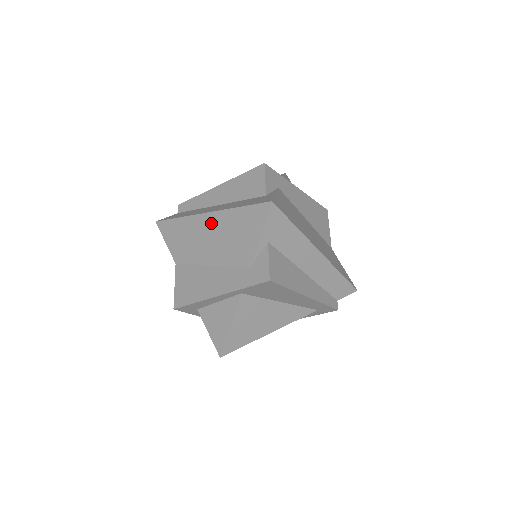
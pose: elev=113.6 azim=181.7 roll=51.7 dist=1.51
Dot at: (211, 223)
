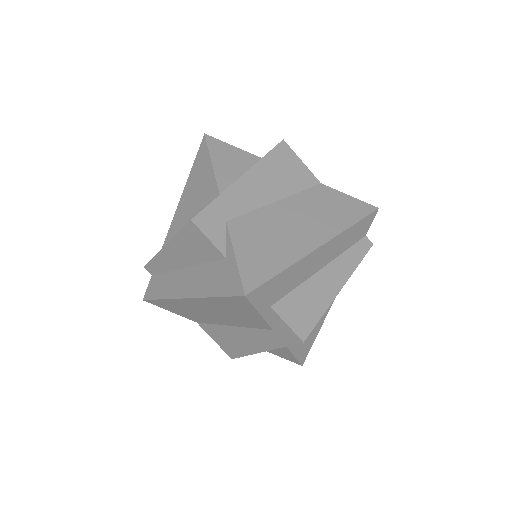
Dot at: (198, 305)
